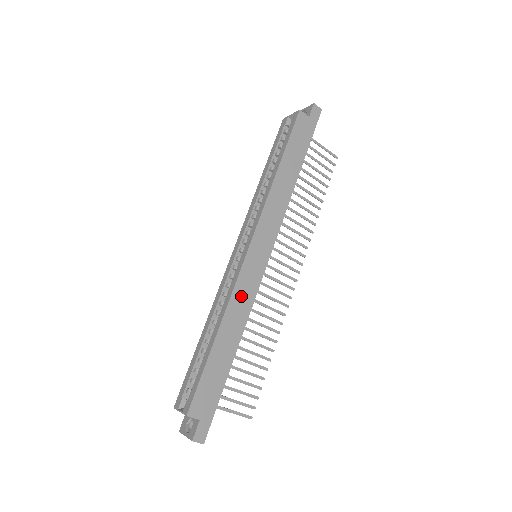
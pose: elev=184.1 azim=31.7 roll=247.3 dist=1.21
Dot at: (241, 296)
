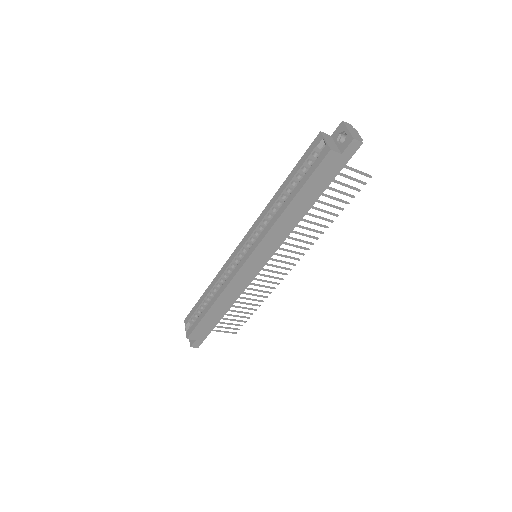
Dot at: (234, 288)
